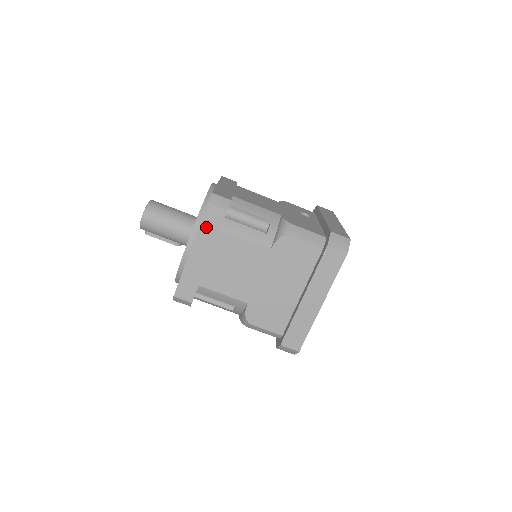
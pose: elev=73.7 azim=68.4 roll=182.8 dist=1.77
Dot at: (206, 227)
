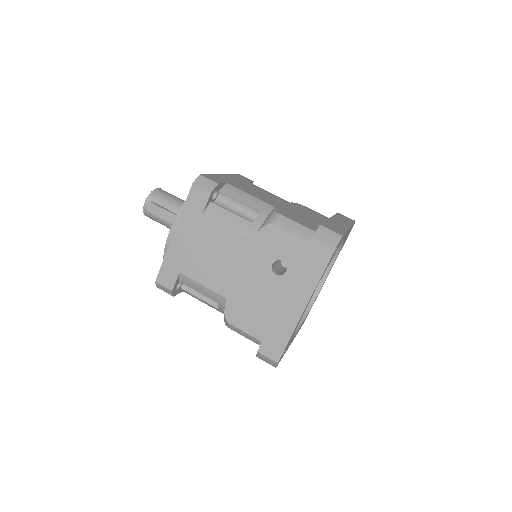
Dot at: occluded
